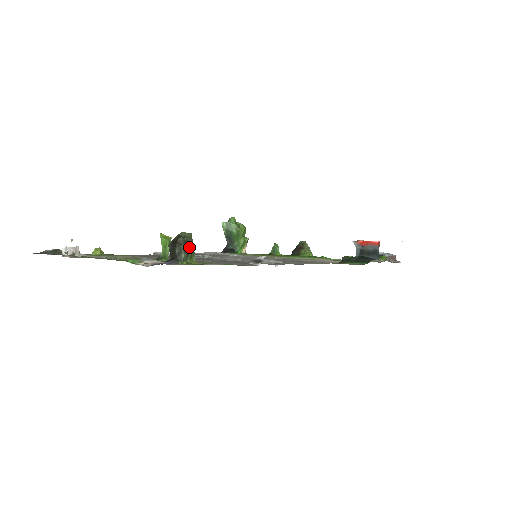
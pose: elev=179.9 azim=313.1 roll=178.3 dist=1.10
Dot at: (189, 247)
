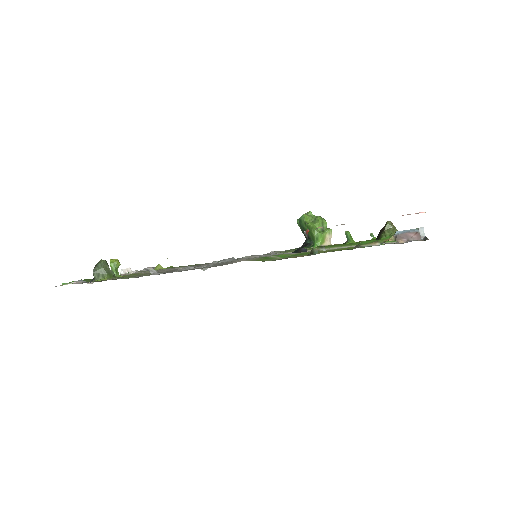
Dot at: (98, 270)
